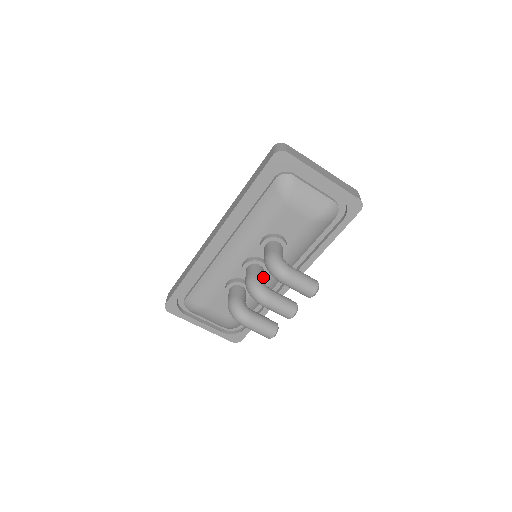
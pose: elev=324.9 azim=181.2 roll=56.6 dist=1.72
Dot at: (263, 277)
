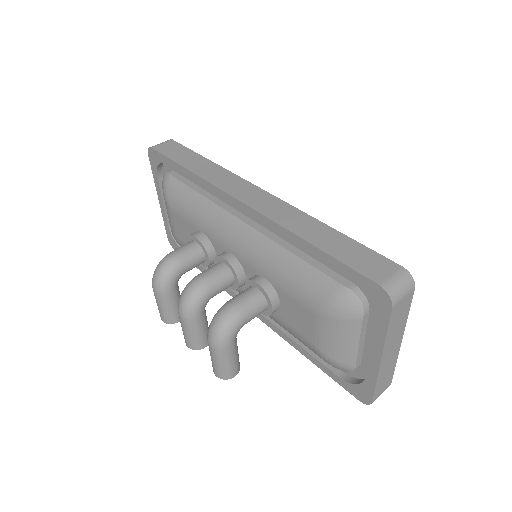
Dot at: (218, 293)
